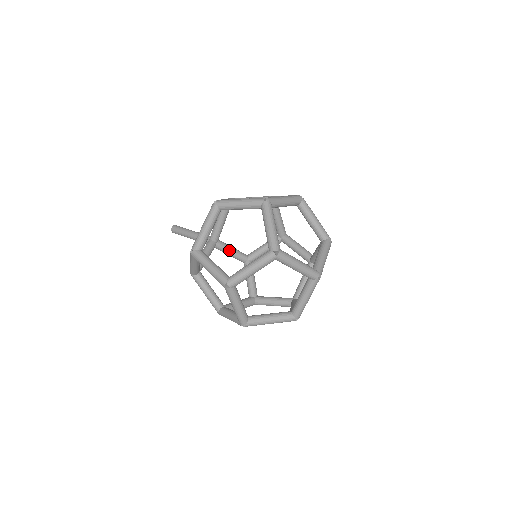
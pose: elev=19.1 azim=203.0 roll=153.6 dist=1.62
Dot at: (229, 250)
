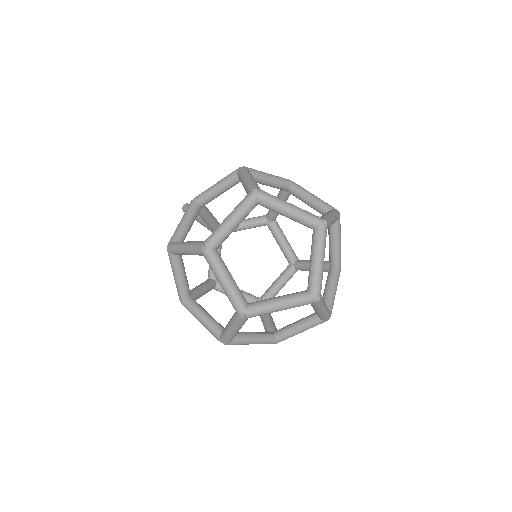
Dot at: (218, 251)
